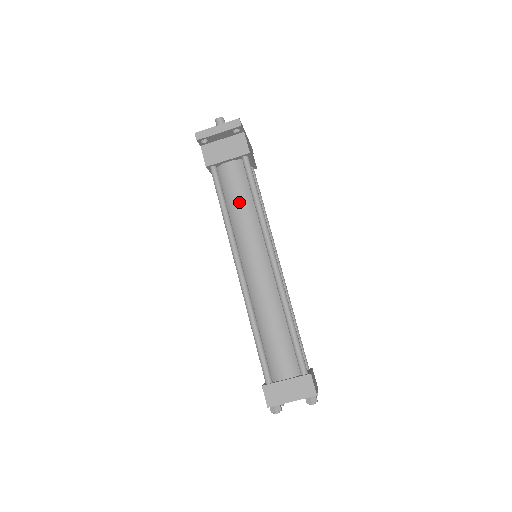
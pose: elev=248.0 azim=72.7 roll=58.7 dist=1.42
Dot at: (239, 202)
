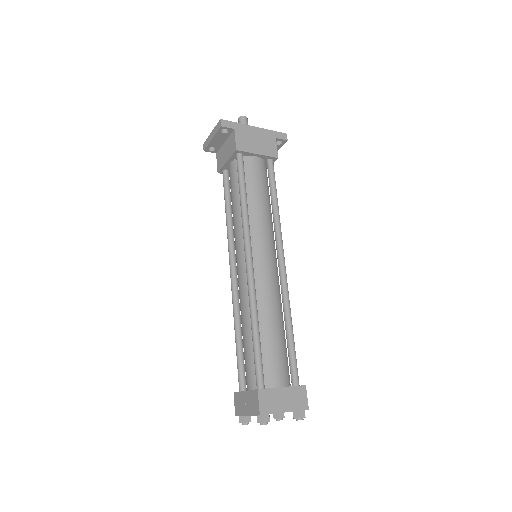
Dot at: (233, 203)
